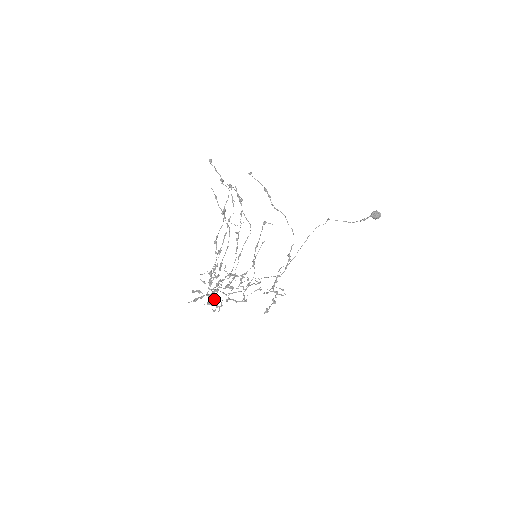
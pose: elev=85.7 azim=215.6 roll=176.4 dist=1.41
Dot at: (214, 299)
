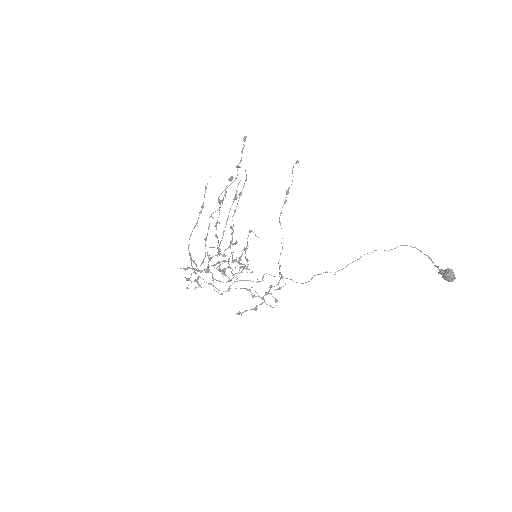
Dot at: (198, 277)
